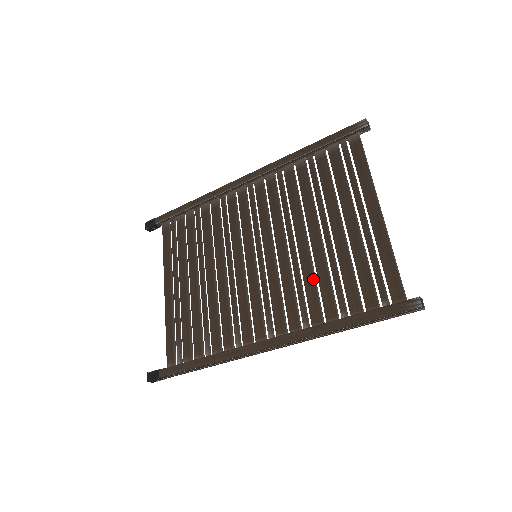
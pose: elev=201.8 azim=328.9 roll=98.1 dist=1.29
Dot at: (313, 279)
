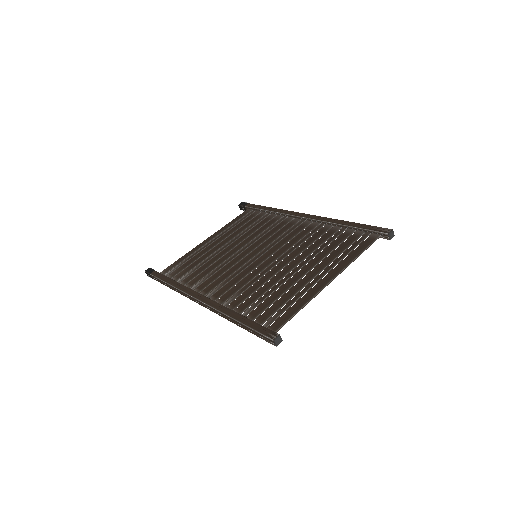
Dot at: (258, 287)
